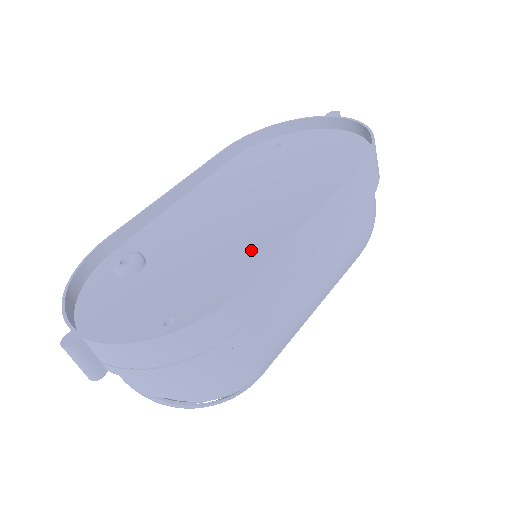
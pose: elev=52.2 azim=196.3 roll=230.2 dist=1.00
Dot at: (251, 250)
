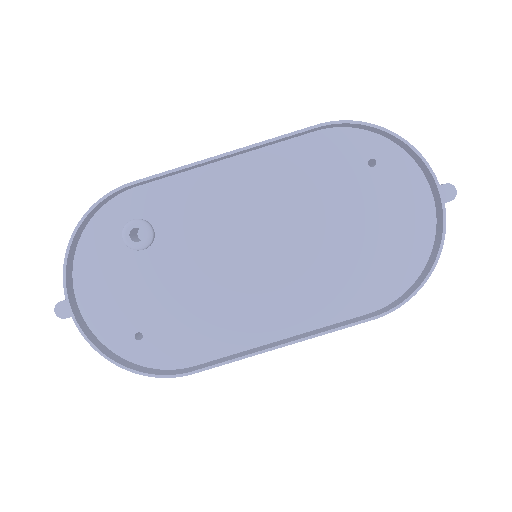
Dot at: (232, 316)
